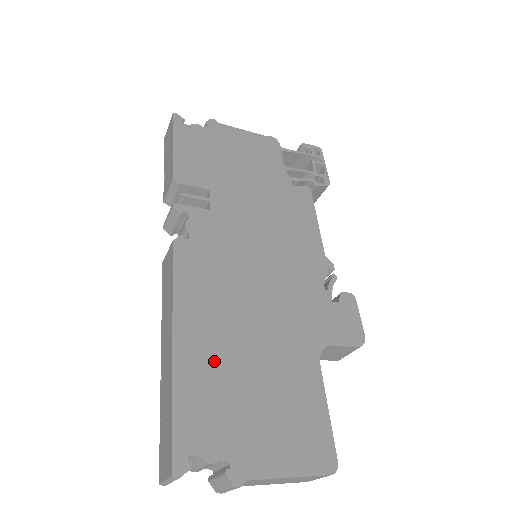
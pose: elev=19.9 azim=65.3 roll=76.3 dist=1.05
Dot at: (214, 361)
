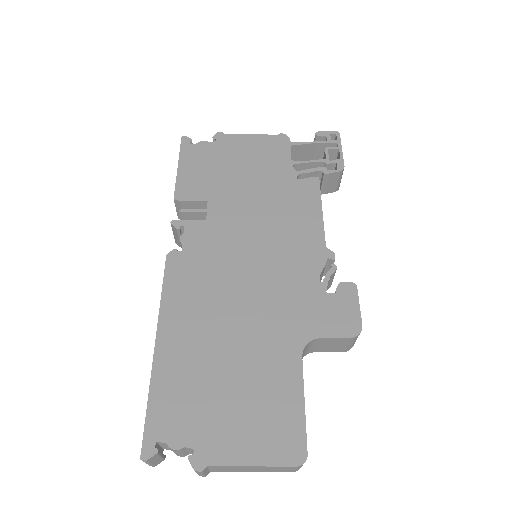
Dot at: (191, 359)
